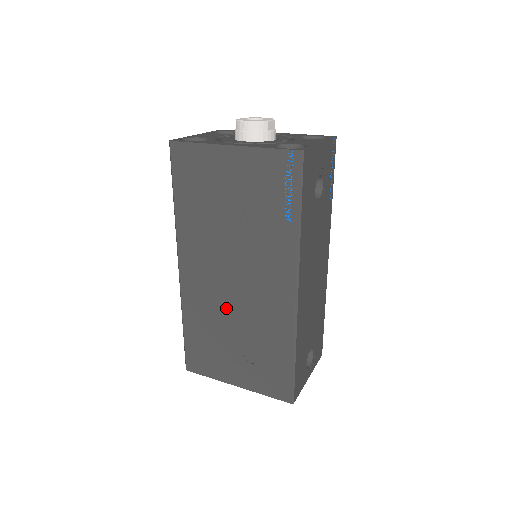
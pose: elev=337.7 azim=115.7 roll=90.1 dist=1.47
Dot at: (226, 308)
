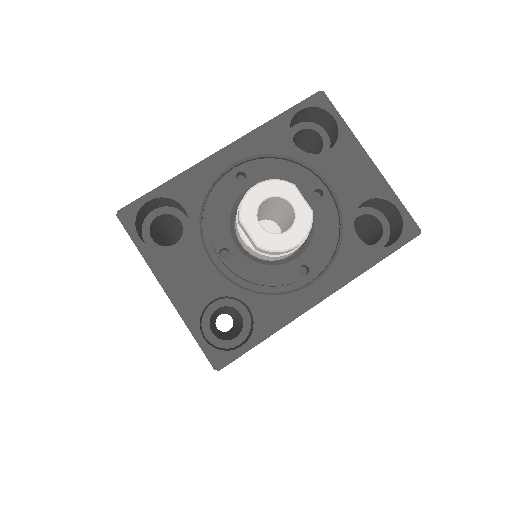
Dot at: occluded
